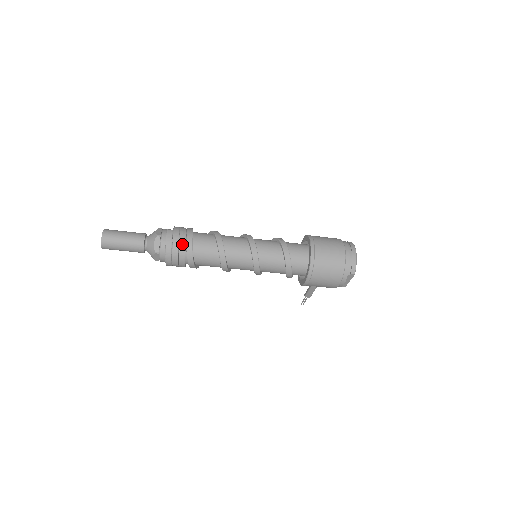
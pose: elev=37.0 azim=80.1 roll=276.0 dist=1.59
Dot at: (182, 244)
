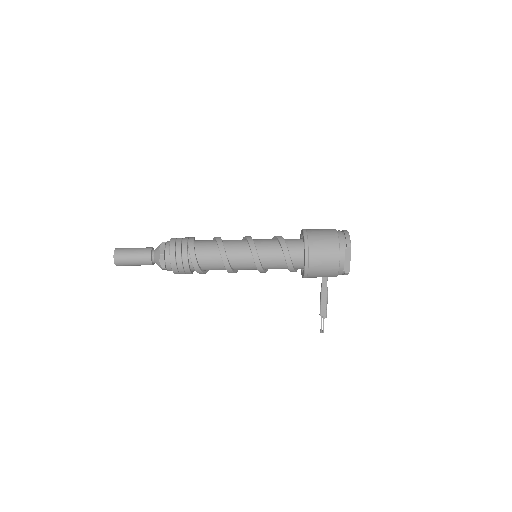
Dot at: (184, 243)
